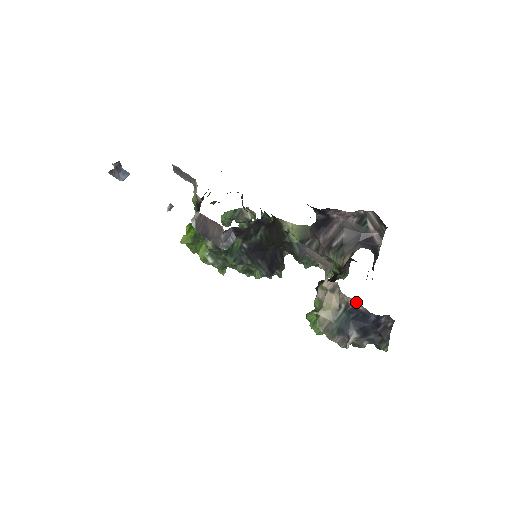
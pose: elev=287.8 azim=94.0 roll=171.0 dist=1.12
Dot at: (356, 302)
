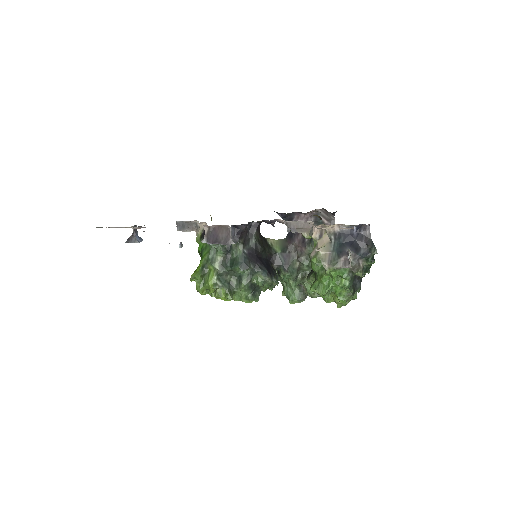
Dot at: (339, 226)
